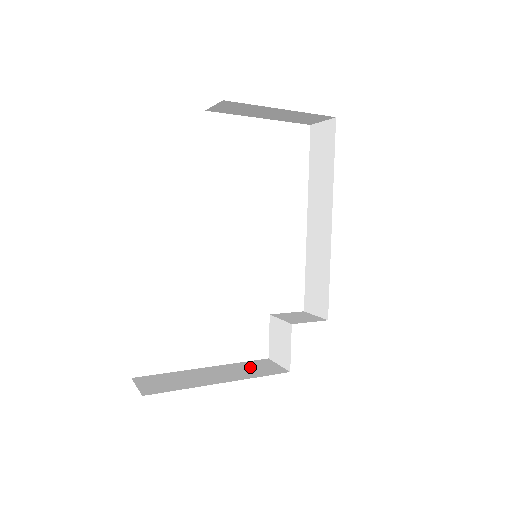
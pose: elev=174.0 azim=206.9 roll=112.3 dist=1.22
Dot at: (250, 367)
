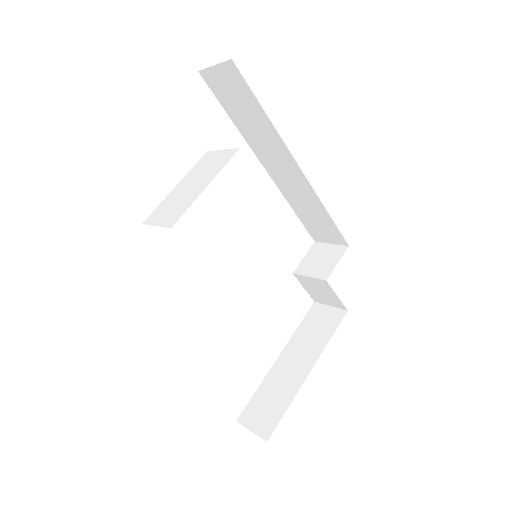
Dot at: (311, 329)
